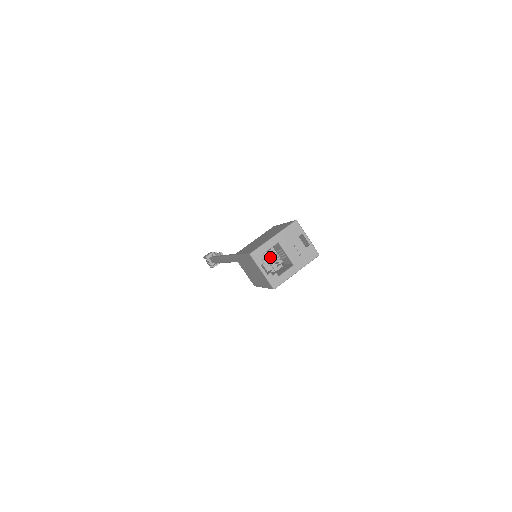
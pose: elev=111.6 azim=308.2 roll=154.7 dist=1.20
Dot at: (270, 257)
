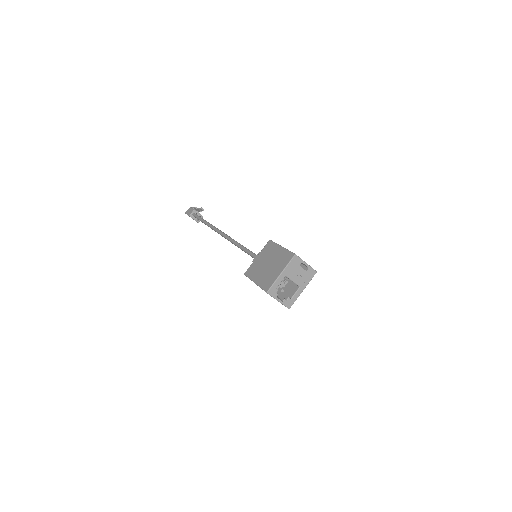
Dot at: occluded
